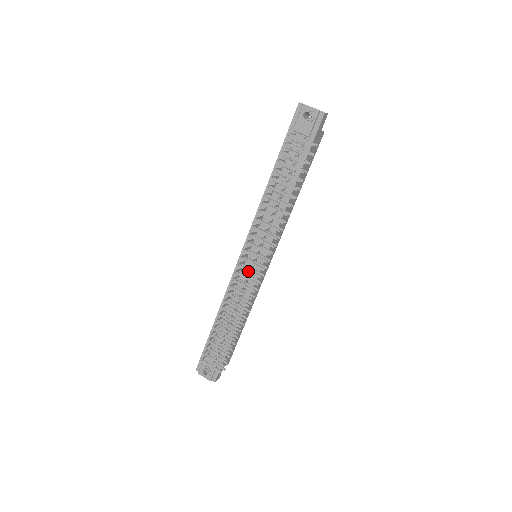
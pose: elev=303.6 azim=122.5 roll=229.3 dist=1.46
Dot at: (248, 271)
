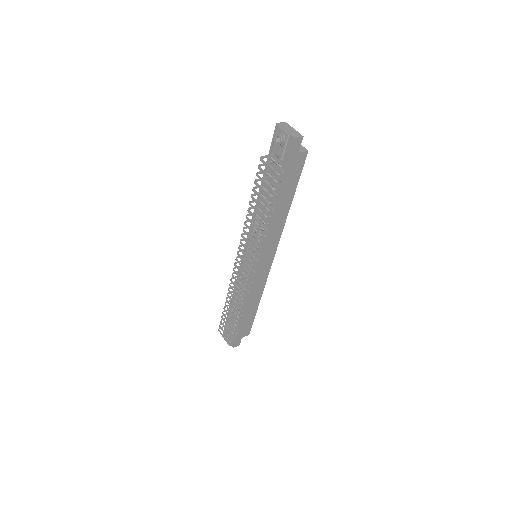
Dot at: (239, 271)
